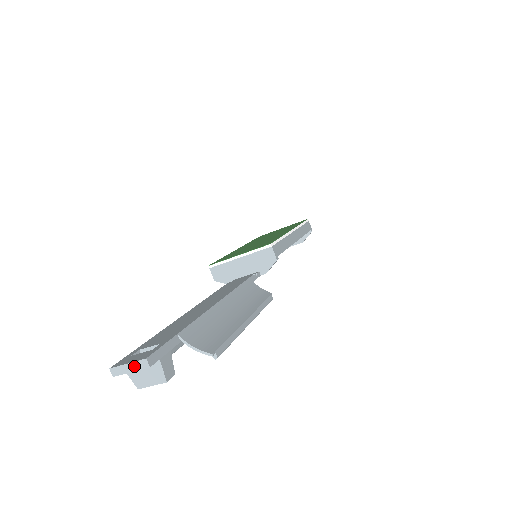
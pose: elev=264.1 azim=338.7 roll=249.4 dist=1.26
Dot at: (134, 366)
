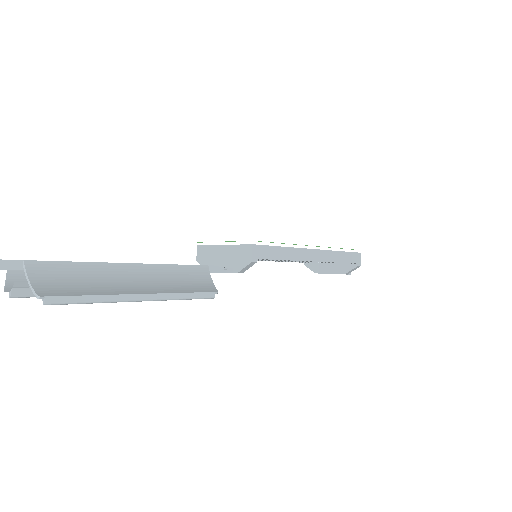
Dot at: out of frame
